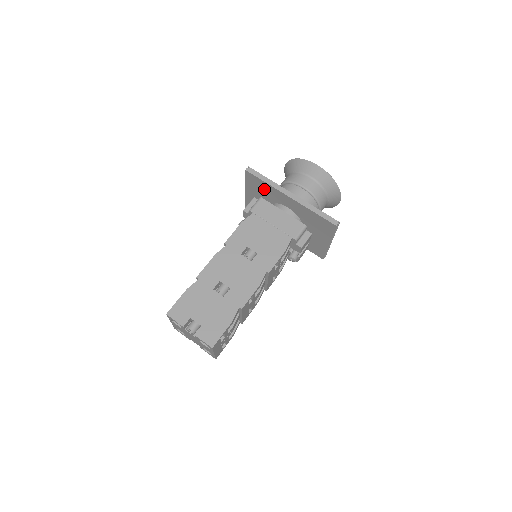
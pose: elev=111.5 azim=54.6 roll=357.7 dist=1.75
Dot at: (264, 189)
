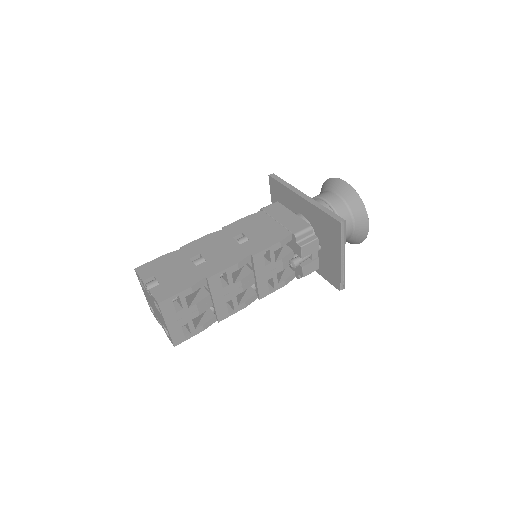
Dot at: (283, 196)
